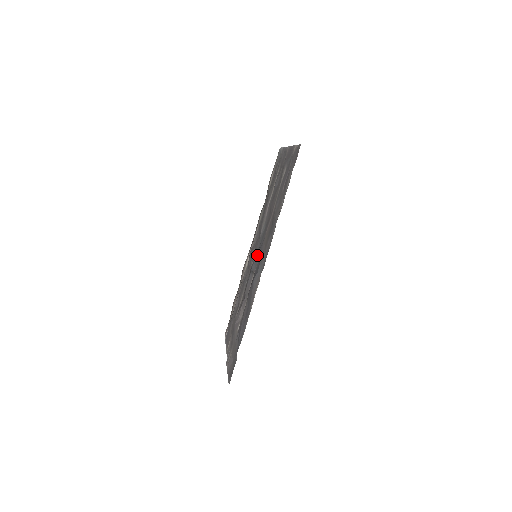
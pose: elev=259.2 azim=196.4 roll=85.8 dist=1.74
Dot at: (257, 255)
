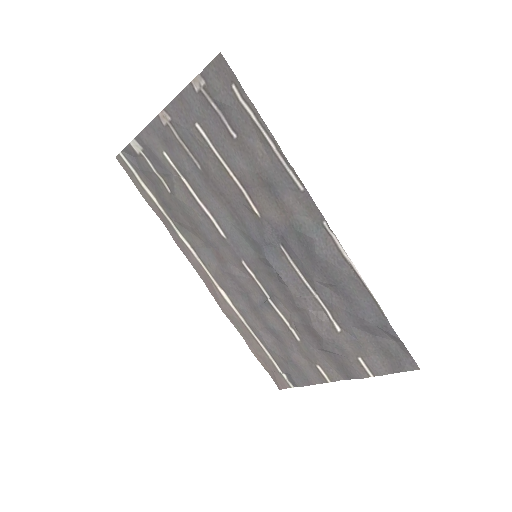
Dot at: (264, 247)
